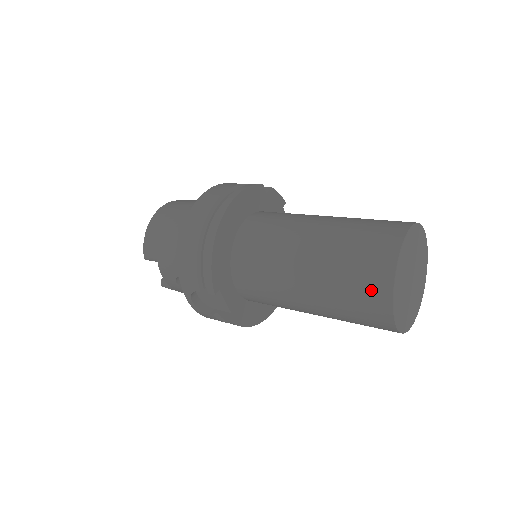
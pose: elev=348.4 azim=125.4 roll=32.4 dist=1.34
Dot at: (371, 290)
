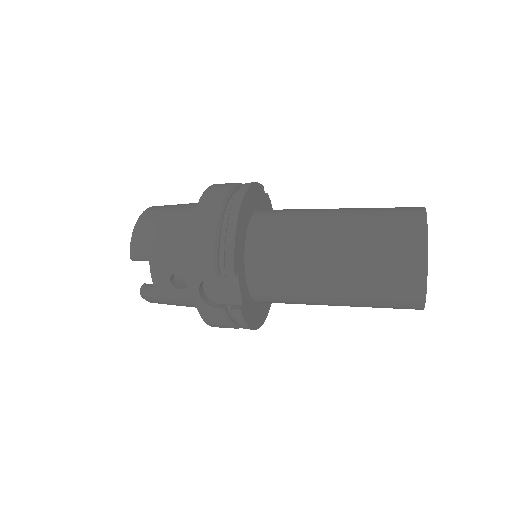
Dot at: (405, 256)
